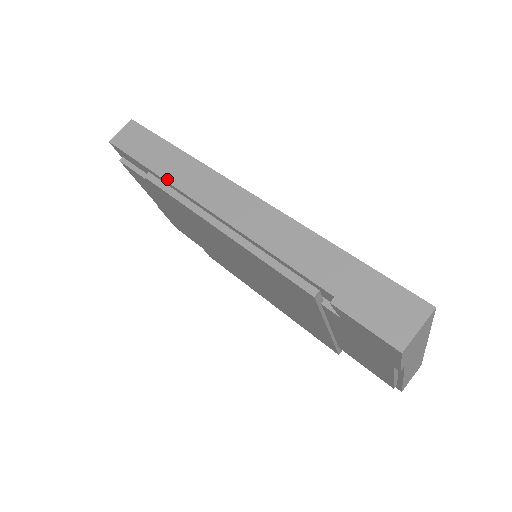
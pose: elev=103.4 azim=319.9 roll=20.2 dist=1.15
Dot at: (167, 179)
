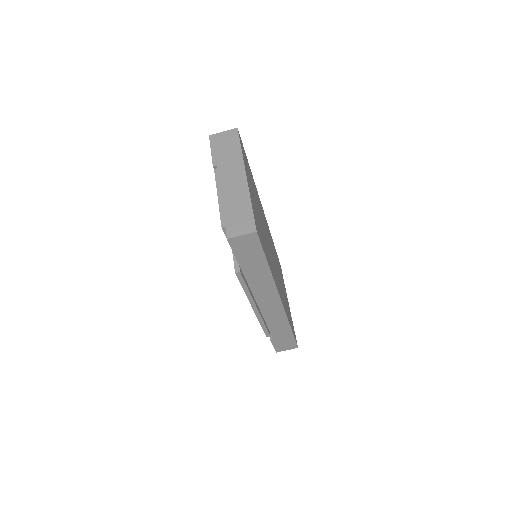
Dot at: (248, 281)
